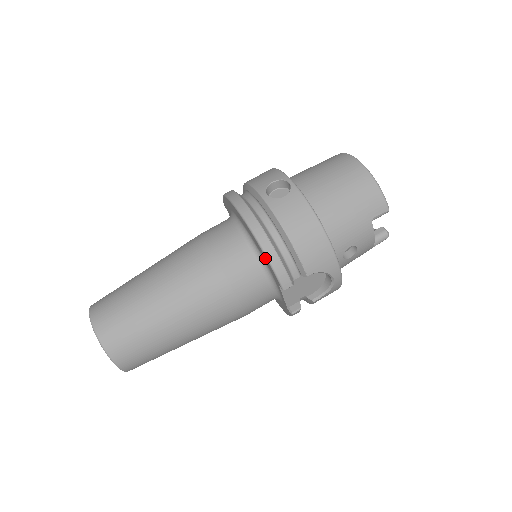
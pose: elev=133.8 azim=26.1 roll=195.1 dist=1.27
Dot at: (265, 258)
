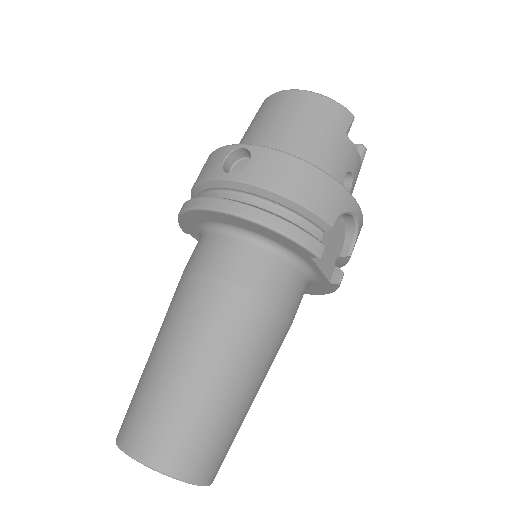
Dot at: (278, 237)
